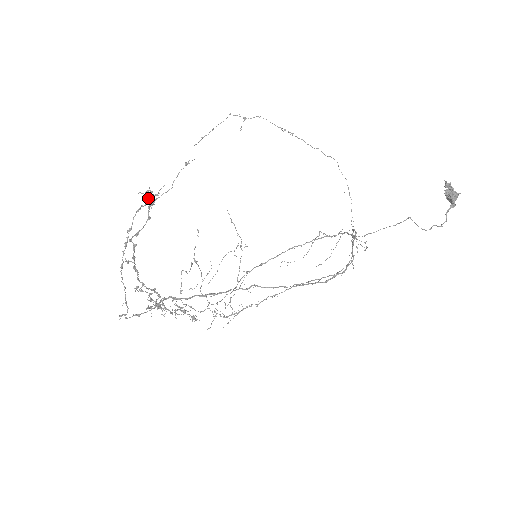
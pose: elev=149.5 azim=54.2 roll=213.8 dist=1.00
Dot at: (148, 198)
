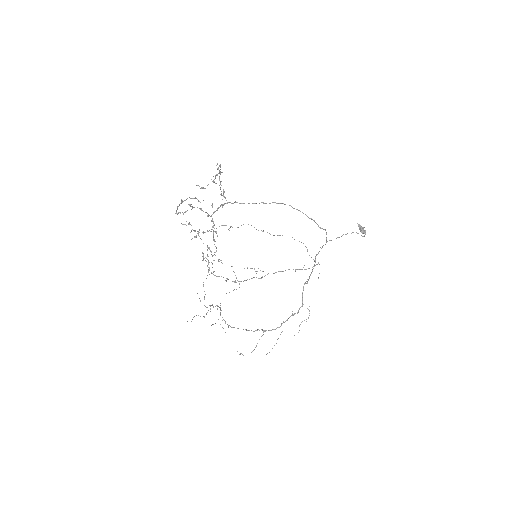
Dot at: (213, 176)
